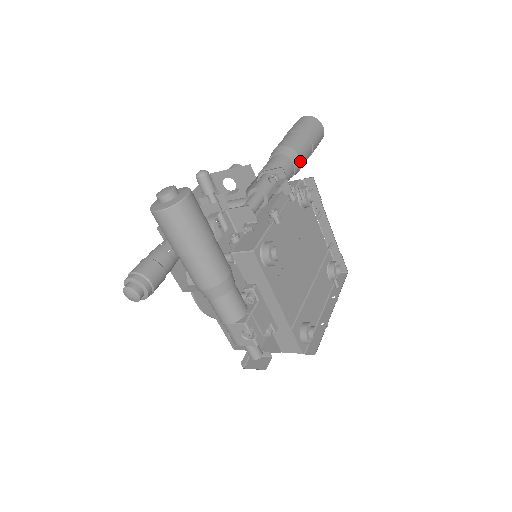
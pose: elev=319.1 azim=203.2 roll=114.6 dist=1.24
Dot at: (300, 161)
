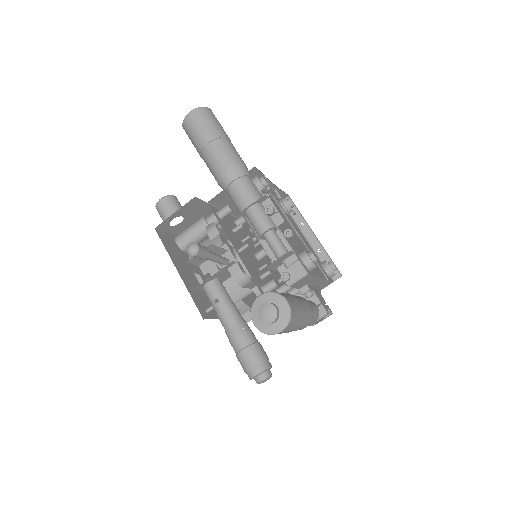
Dot at: (247, 168)
